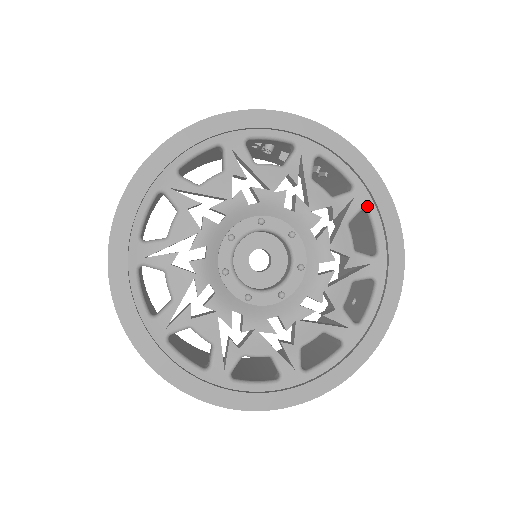
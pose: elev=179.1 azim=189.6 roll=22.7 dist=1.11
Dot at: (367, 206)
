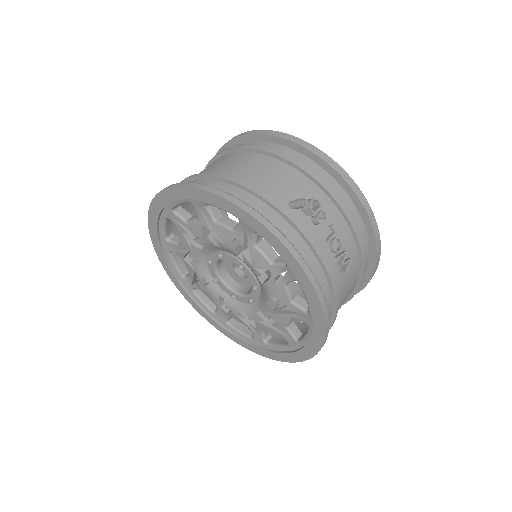
Dot at: (309, 326)
